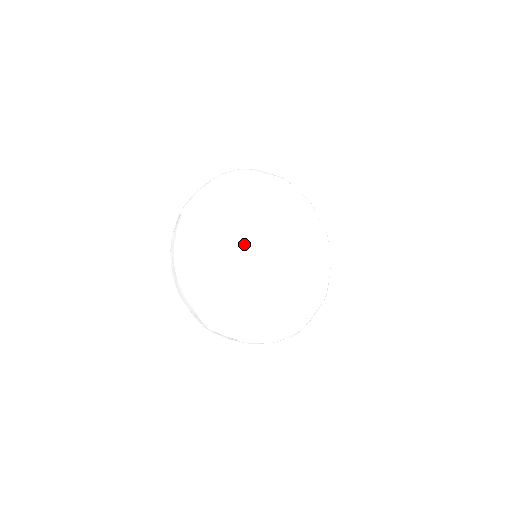
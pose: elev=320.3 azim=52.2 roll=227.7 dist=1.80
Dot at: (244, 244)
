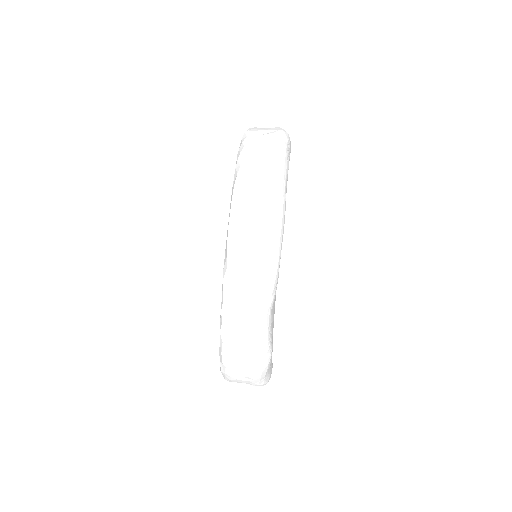
Dot at: occluded
